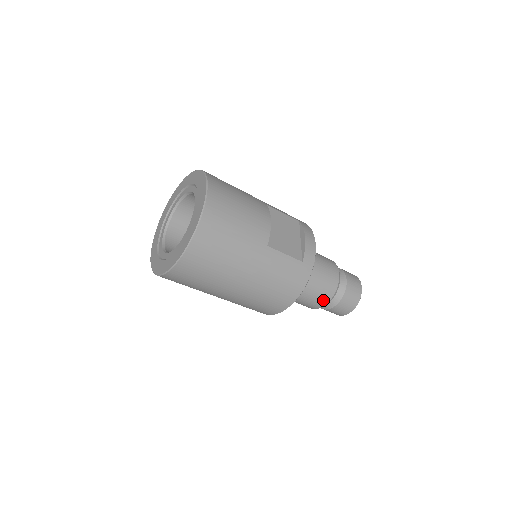
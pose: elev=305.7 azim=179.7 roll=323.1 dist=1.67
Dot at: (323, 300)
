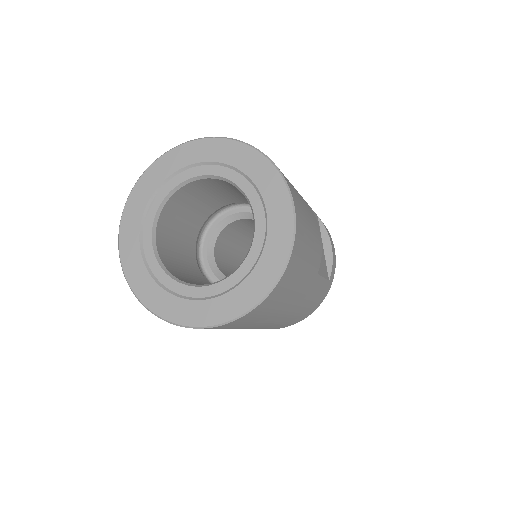
Dot at: occluded
